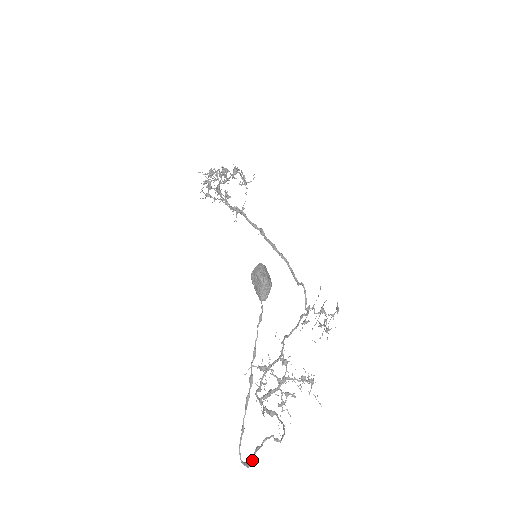
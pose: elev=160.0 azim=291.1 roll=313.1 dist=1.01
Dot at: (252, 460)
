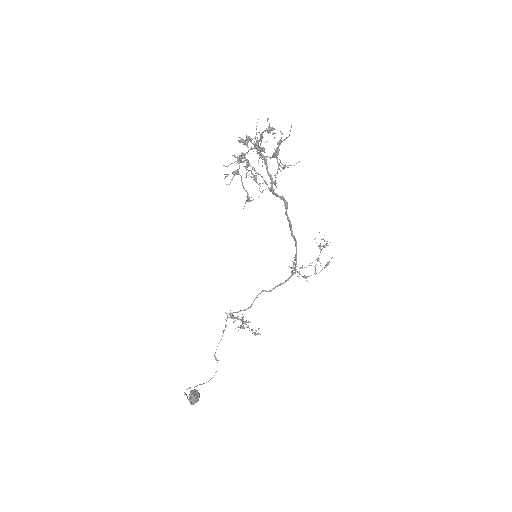
Dot at: occluded
